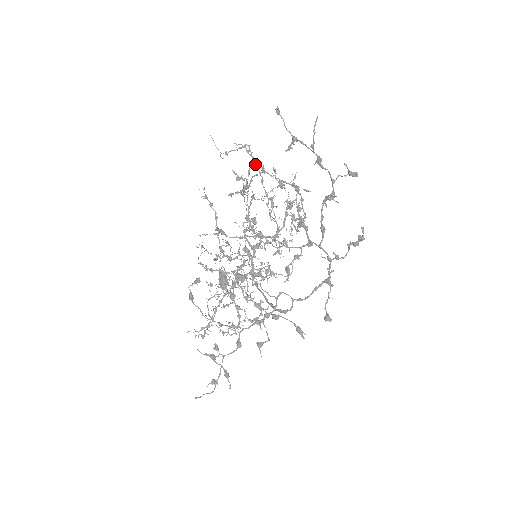
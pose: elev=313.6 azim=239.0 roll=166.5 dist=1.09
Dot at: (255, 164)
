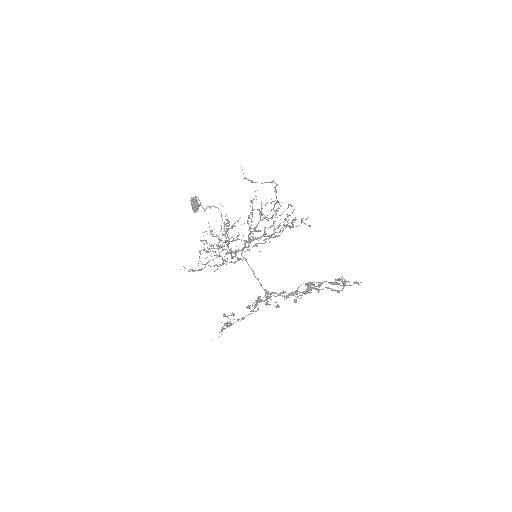
Dot at: (276, 196)
